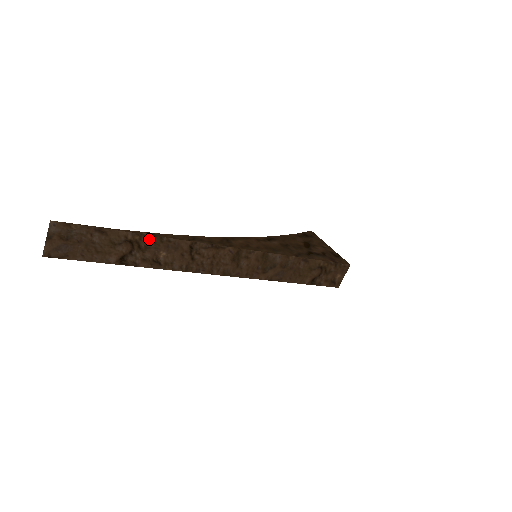
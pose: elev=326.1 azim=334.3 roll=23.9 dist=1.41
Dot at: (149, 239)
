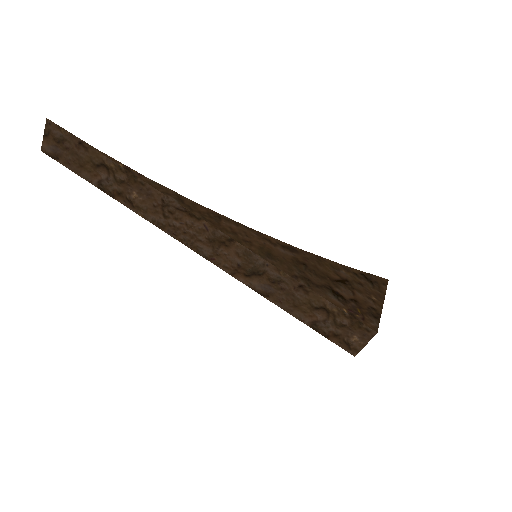
Dot at: (124, 172)
